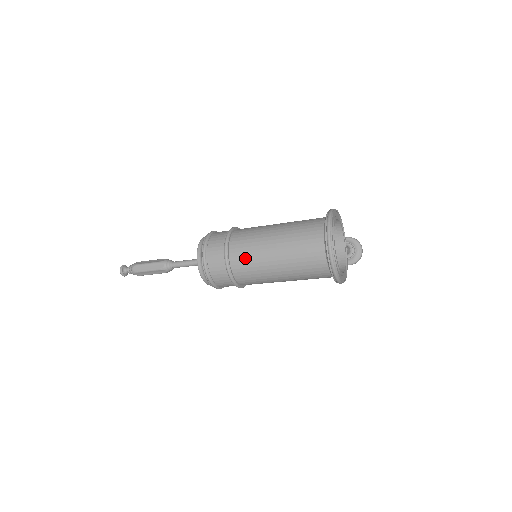
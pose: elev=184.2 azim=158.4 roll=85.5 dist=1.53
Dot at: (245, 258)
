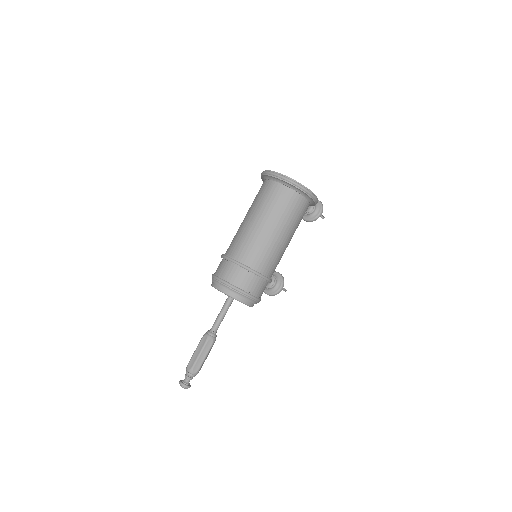
Dot at: (243, 246)
